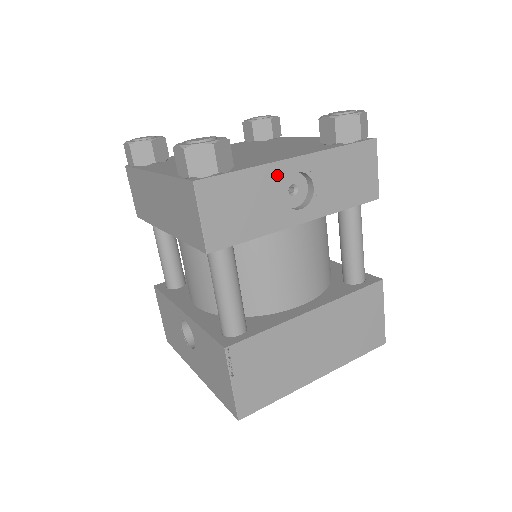
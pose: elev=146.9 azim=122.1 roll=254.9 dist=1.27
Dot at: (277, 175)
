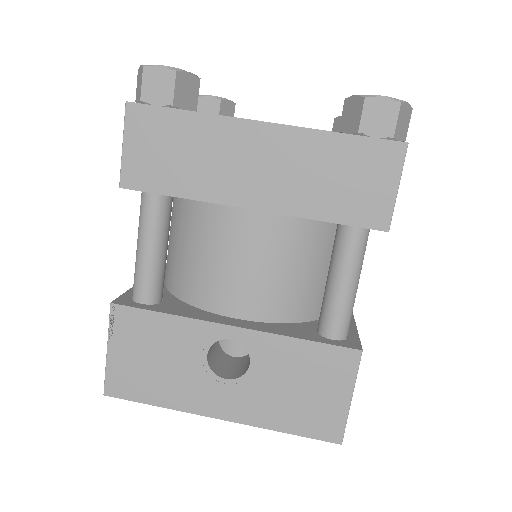
Dot at: occluded
